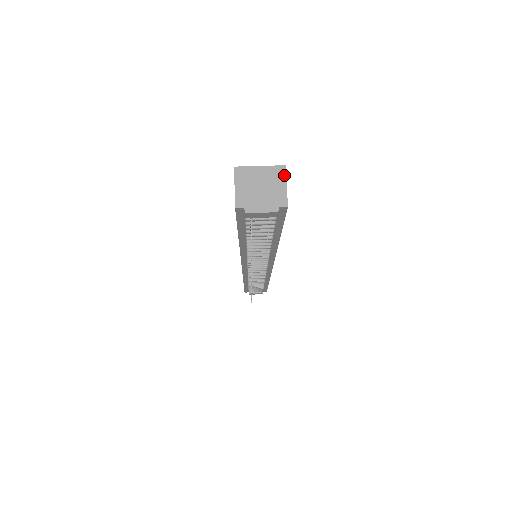
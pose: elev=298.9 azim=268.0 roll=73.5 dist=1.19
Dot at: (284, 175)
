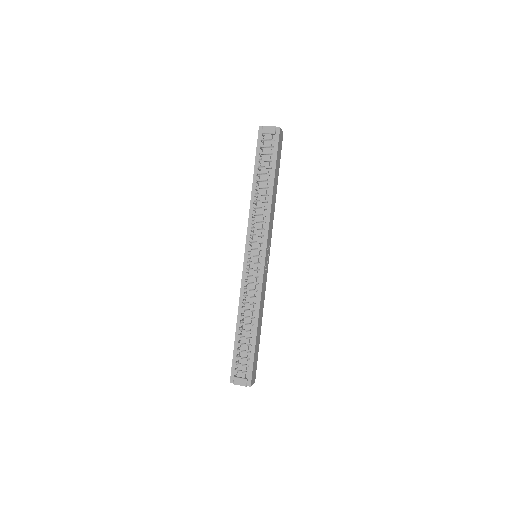
Dot at: (282, 131)
